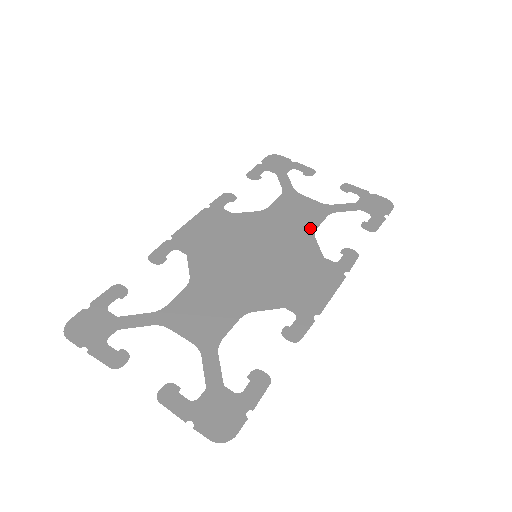
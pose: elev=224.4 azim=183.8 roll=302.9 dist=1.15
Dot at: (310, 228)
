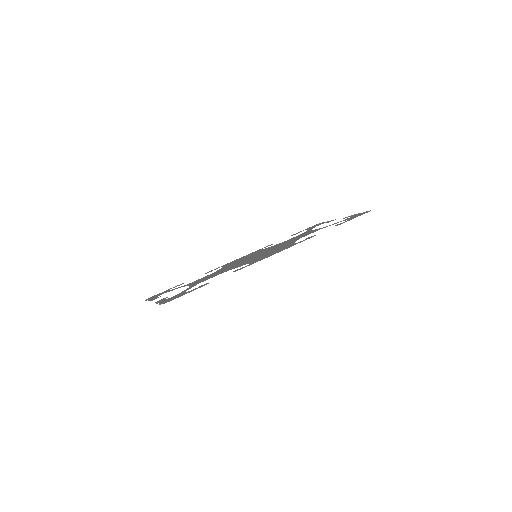
Dot at: occluded
